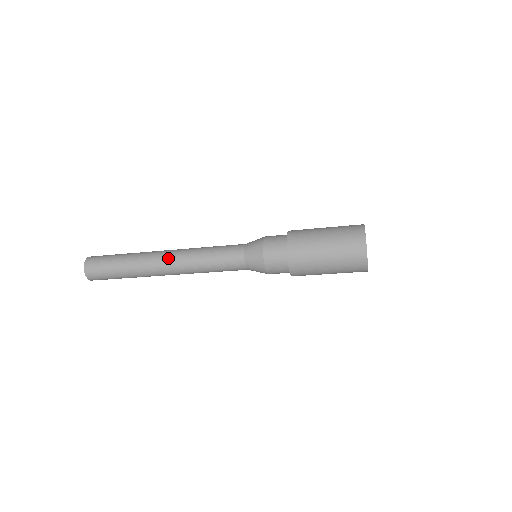
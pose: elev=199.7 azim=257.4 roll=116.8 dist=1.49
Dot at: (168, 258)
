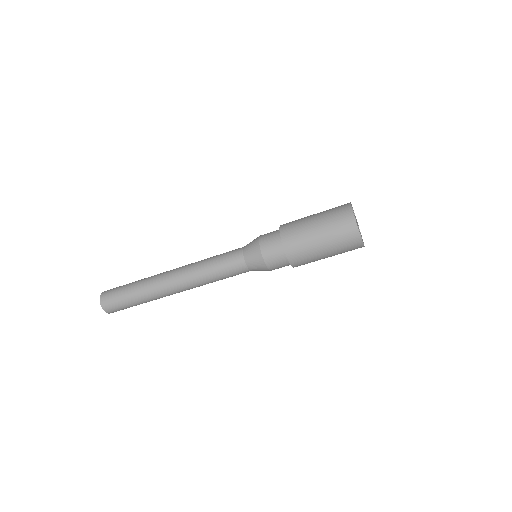
Dot at: occluded
